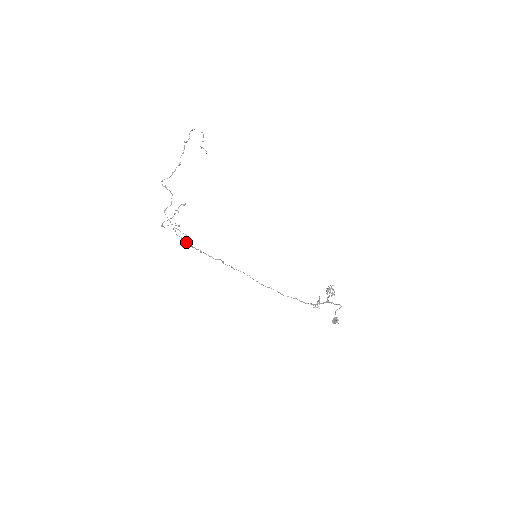
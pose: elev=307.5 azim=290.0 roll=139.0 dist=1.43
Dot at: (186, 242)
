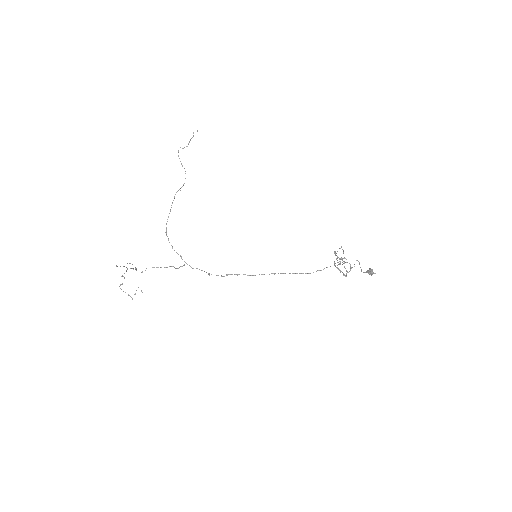
Dot at: (178, 254)
